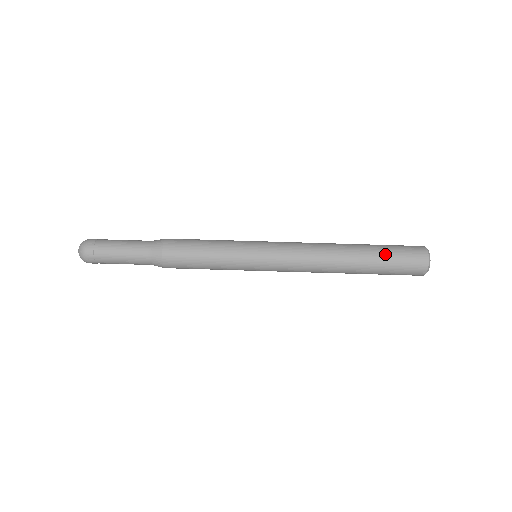
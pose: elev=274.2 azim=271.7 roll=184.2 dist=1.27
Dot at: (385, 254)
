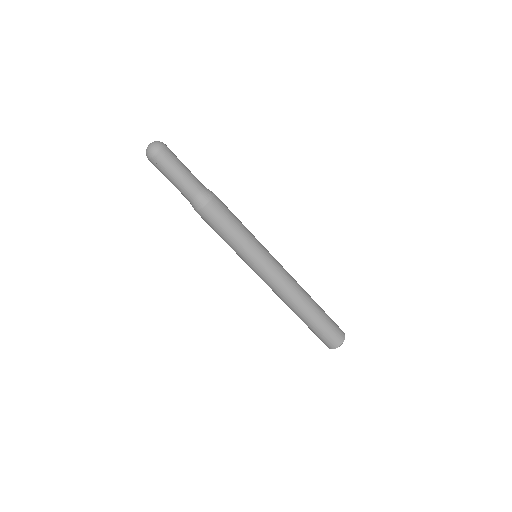
Dot at: (324, 322)
